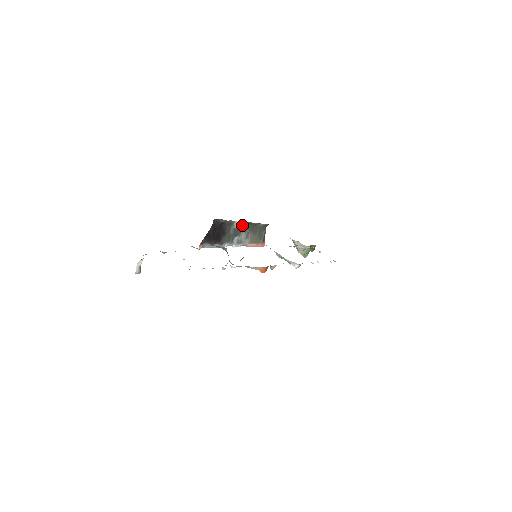
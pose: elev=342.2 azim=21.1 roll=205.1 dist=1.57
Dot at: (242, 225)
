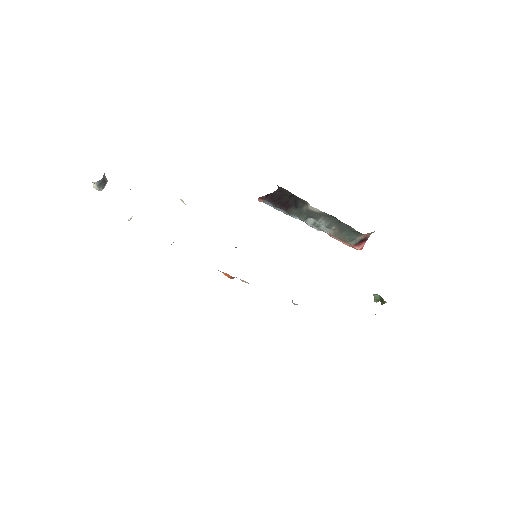
Dot at: (322, 212)
